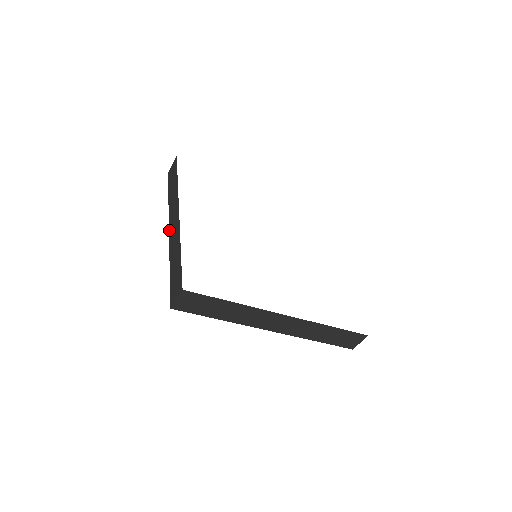
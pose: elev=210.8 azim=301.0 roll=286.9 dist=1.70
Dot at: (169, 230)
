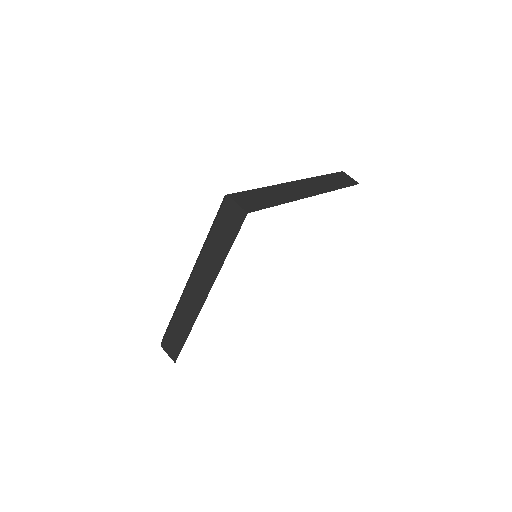
Dot at: (189, 283)
